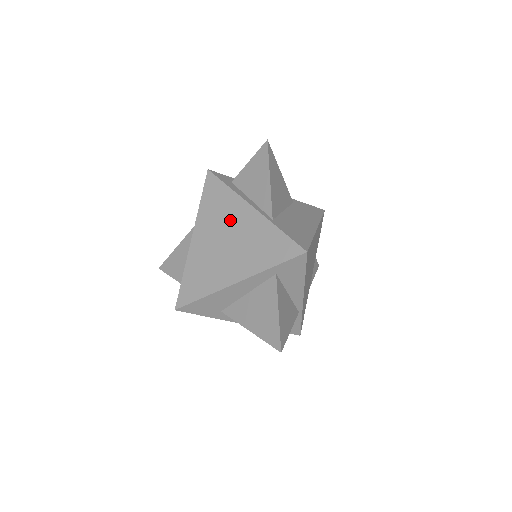
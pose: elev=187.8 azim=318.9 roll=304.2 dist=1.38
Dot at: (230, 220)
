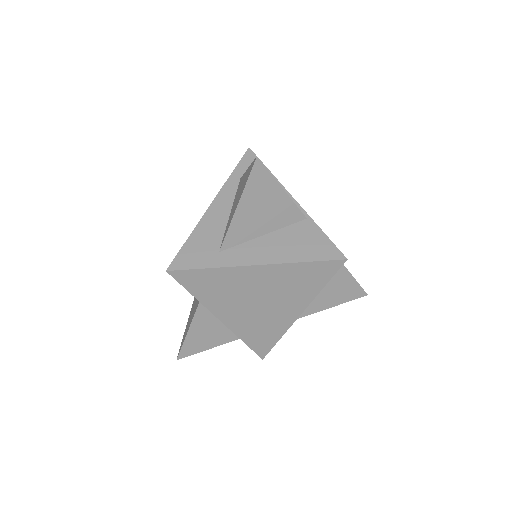
Dot at: occluded
